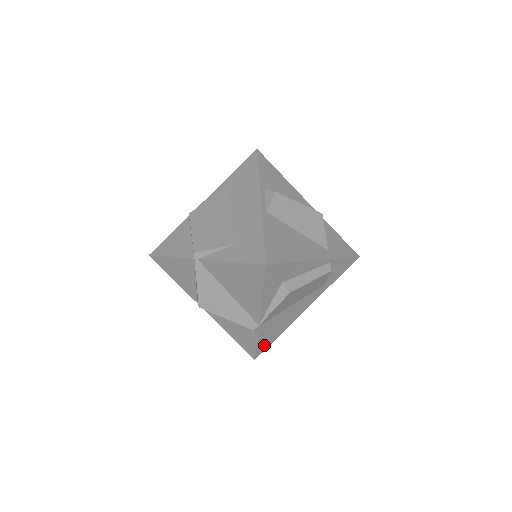
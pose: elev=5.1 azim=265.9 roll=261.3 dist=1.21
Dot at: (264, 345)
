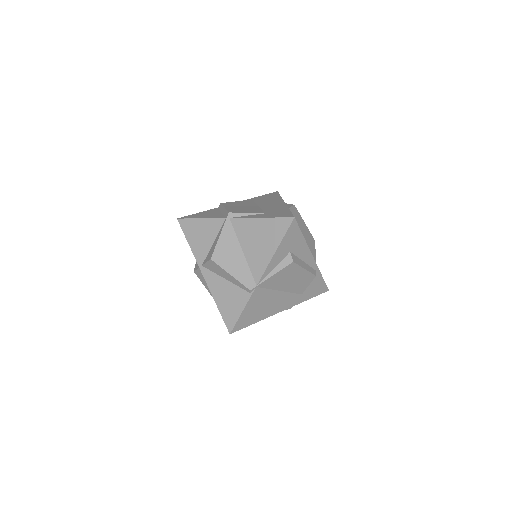
Dot at: (244, 321)
